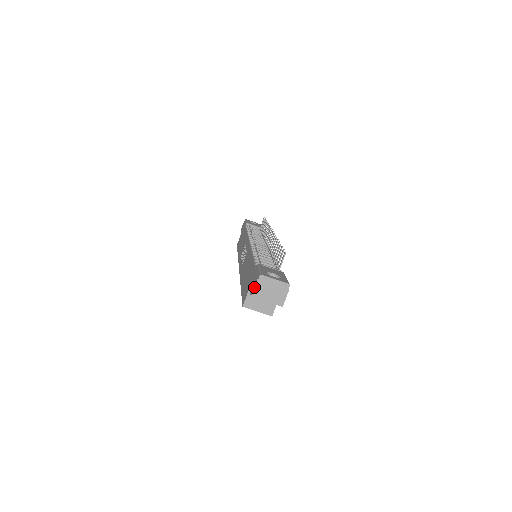
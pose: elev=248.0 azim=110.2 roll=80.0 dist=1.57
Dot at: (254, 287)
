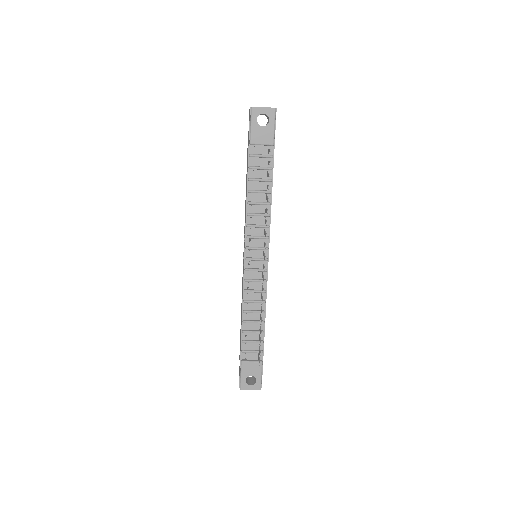
Dot at: occluded
